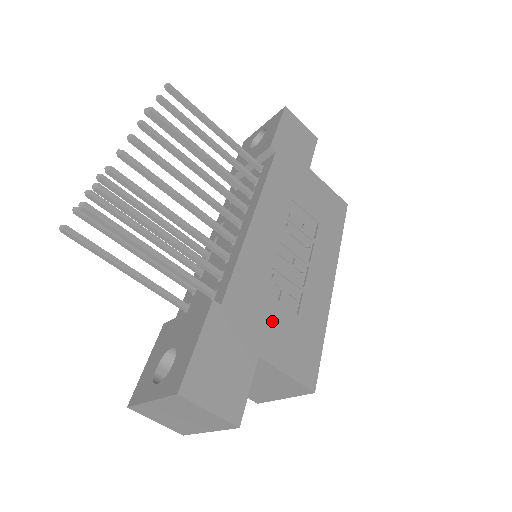
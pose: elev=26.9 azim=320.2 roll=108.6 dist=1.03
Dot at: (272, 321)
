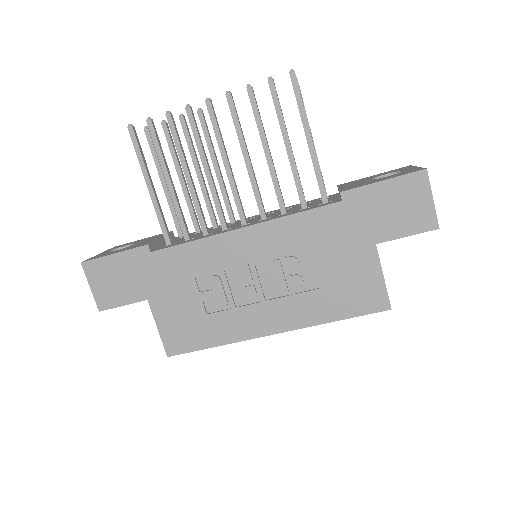
Dot at: (180, 295)
